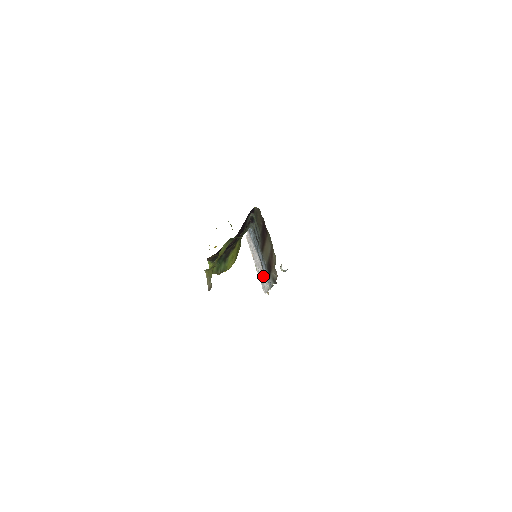
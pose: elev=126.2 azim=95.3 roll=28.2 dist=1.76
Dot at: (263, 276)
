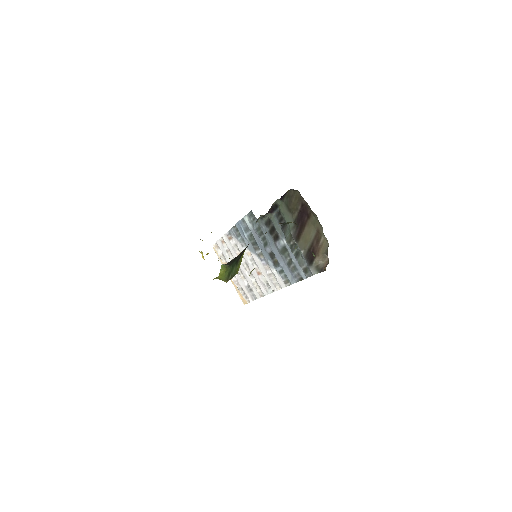
Dot at: (260, 279)
